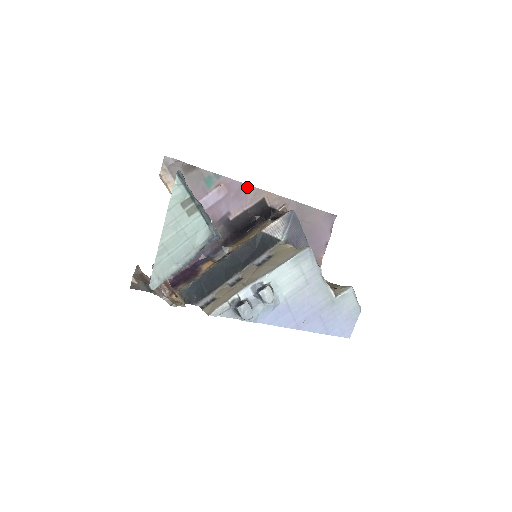
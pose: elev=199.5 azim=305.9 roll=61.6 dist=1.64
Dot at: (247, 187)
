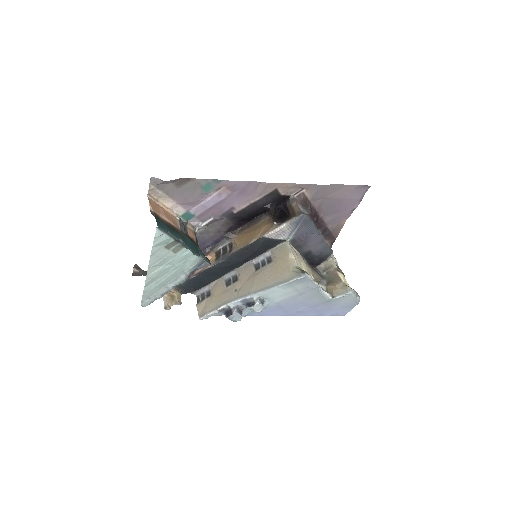
Dot at: (255, 183)
